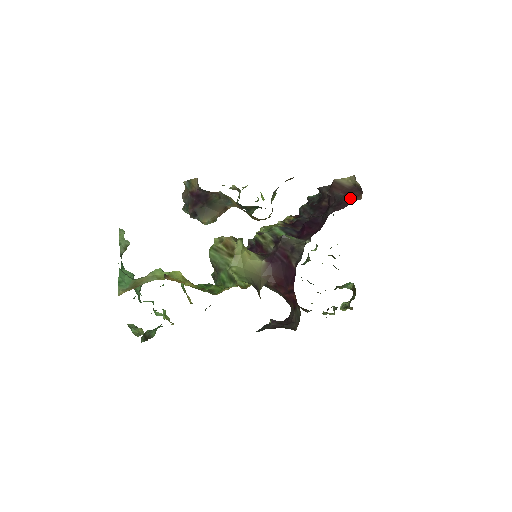
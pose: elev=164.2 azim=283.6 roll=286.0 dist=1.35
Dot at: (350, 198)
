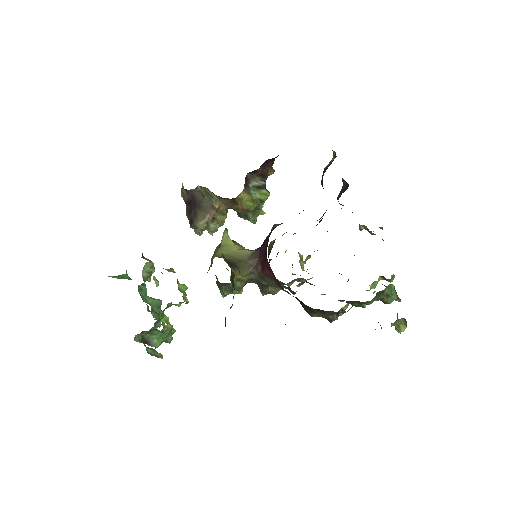
Dot at: occluded
